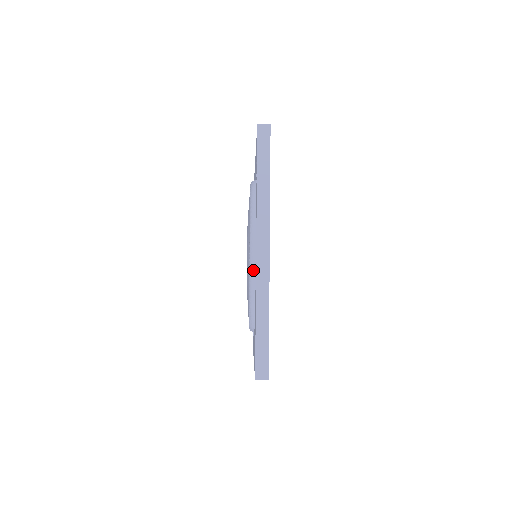
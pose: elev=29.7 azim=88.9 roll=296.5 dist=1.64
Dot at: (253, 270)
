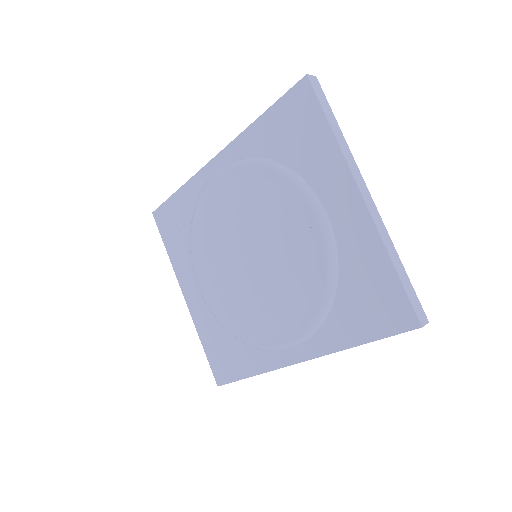
Dot at: (275, 351)
